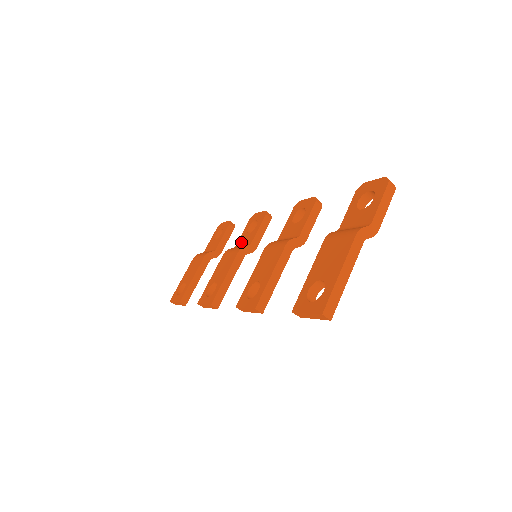
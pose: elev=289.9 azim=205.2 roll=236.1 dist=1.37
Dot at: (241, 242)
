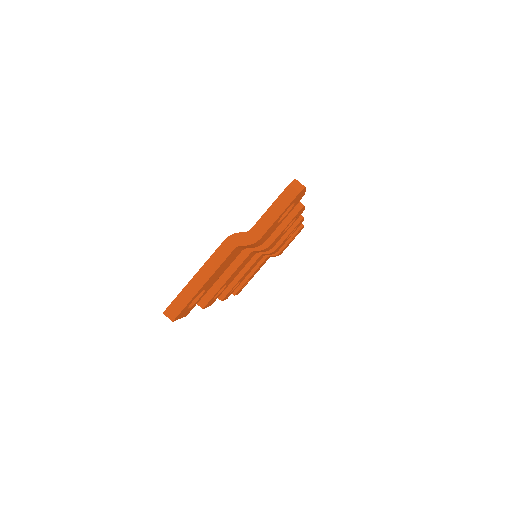
Dot at: occluded
